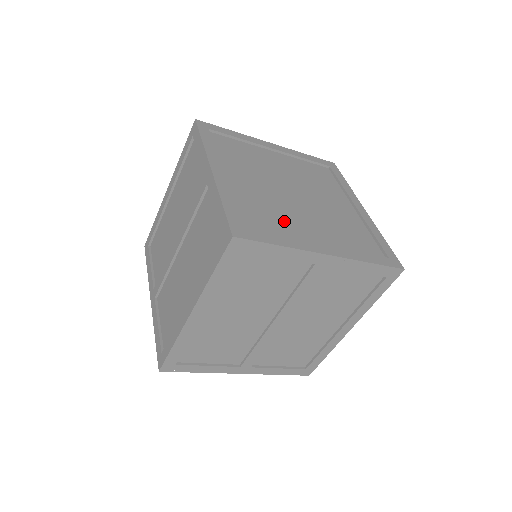
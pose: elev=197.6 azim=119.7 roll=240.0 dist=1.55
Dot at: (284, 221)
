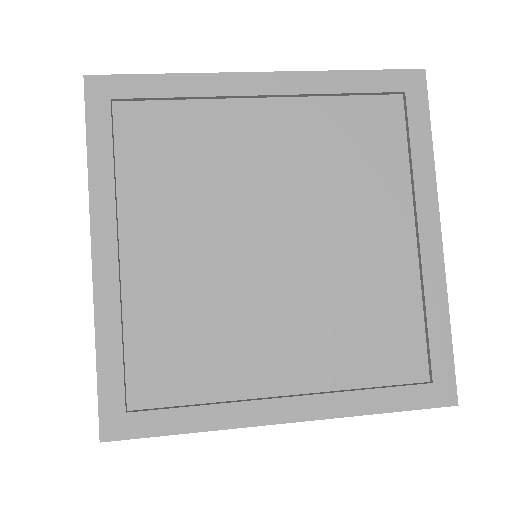
Dot at: (221, 349)
